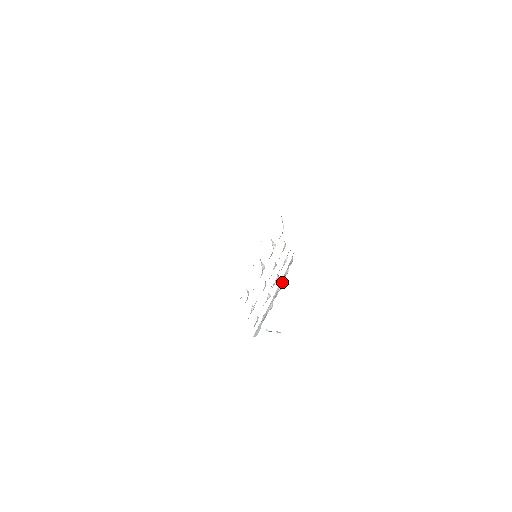
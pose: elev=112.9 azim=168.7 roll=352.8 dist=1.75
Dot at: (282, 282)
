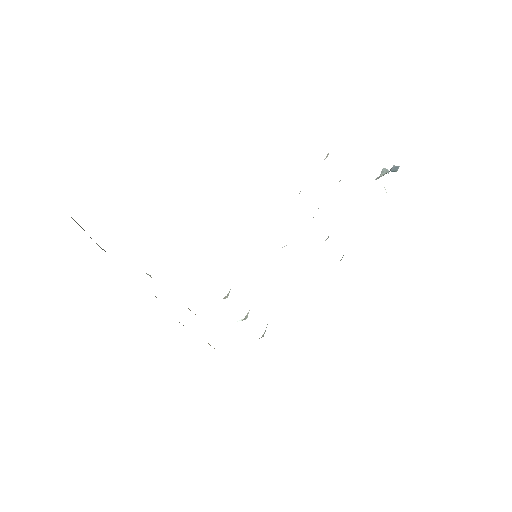
Dot at: occluded
